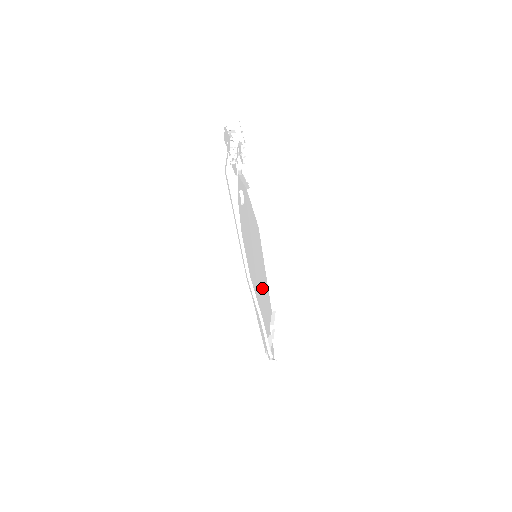
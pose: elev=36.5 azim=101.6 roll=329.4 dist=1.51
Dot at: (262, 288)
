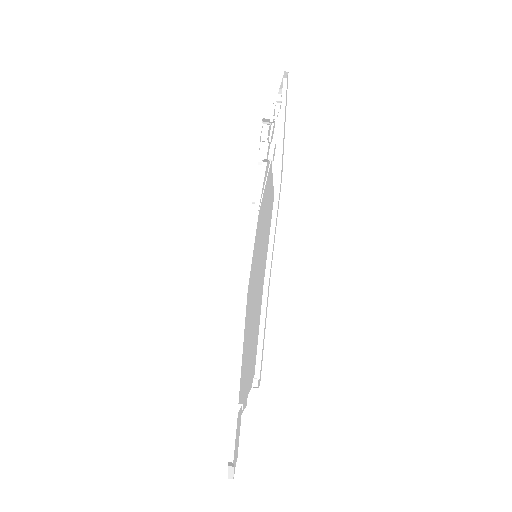
Dot at: occluded
